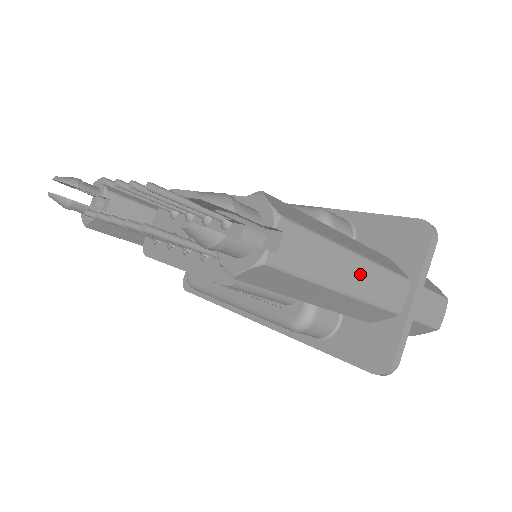
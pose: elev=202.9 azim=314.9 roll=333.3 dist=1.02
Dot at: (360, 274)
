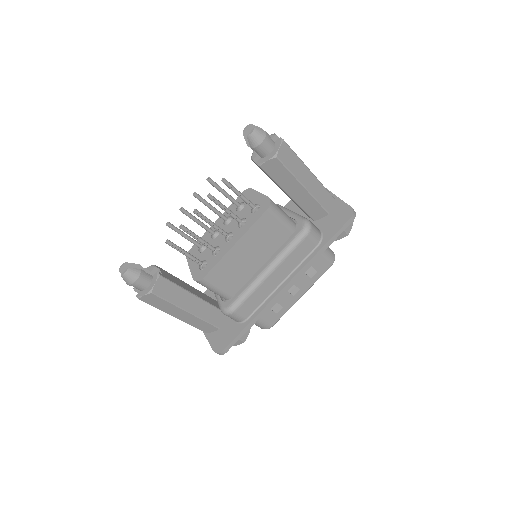
Dot at: occluded
